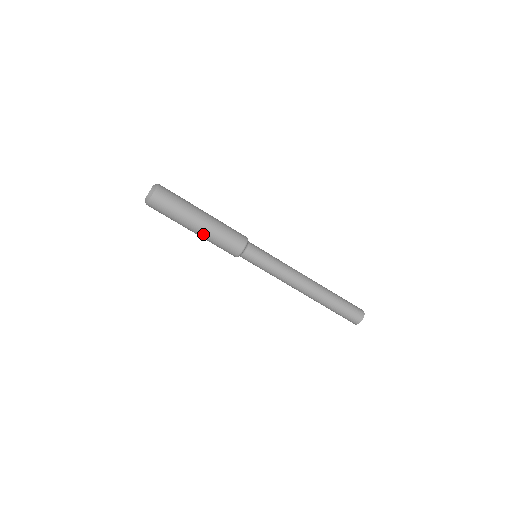
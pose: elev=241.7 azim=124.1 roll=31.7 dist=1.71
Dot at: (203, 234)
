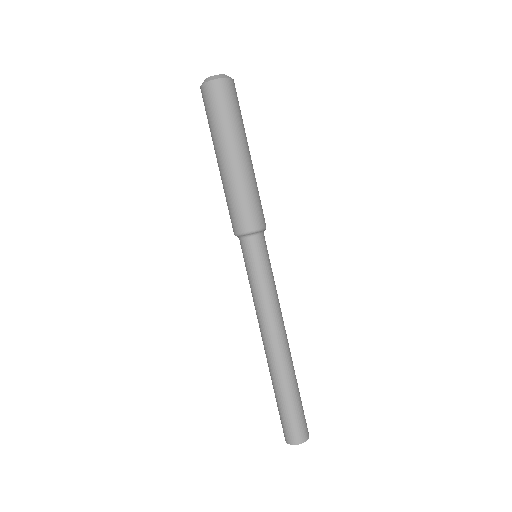
Dot at: (233, 172)
